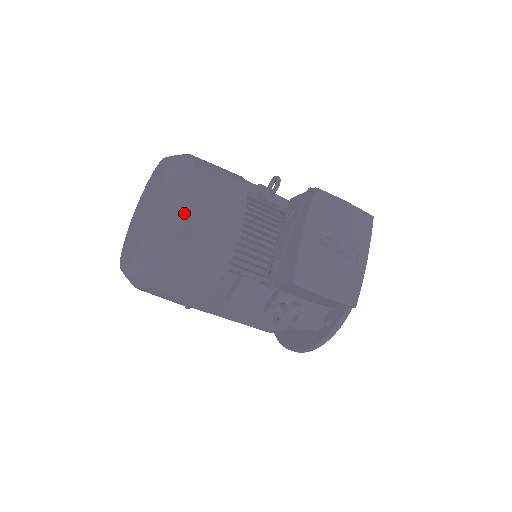
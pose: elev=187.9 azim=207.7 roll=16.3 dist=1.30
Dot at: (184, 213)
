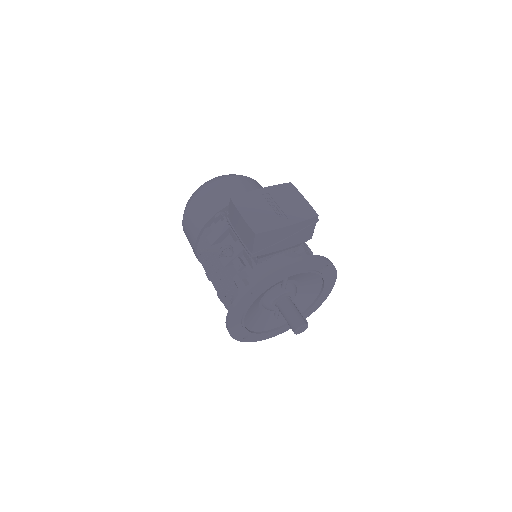
Dot at: (224, 179)
